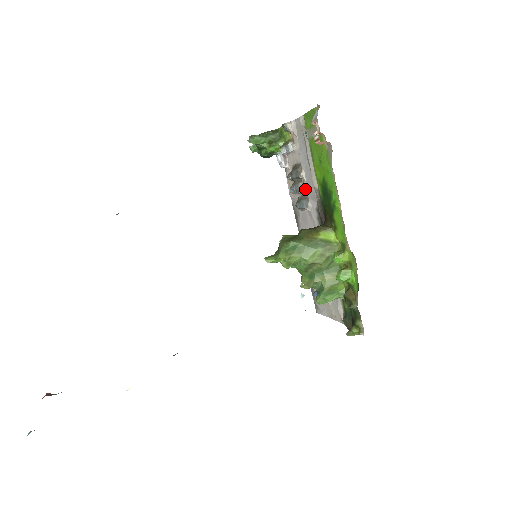
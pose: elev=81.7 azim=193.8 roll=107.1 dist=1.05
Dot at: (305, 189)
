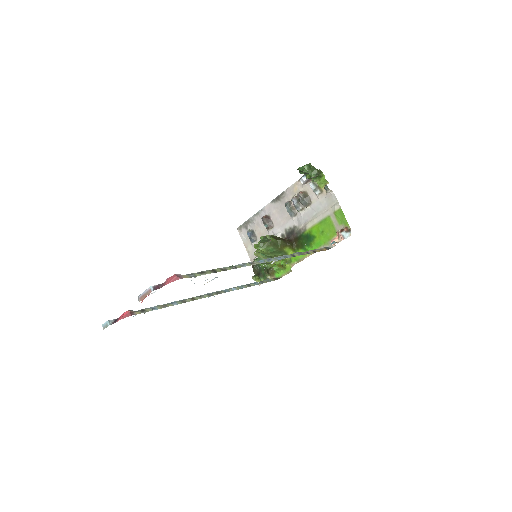
Dot at: (300, 213)
